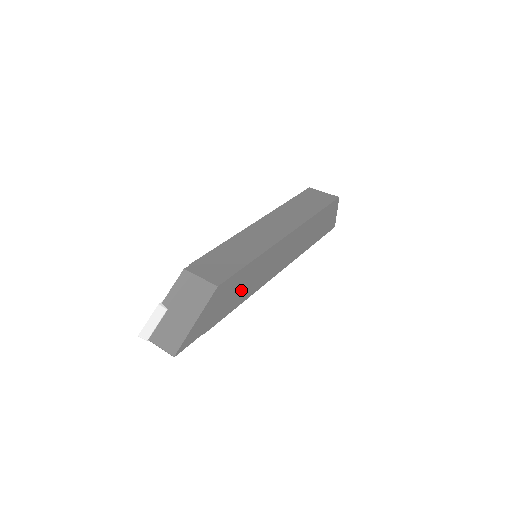
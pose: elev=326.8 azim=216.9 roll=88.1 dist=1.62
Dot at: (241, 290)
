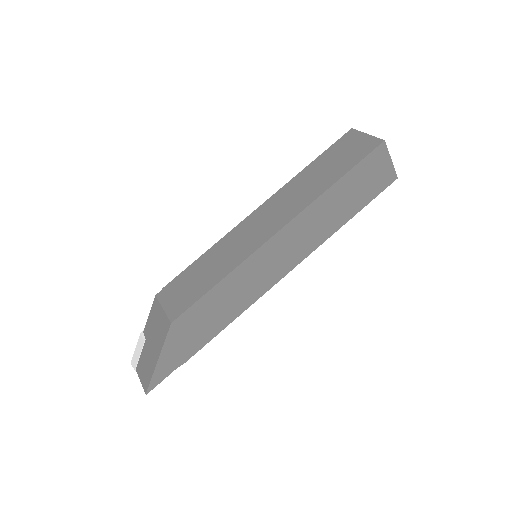
Dot at: (221, 312)
